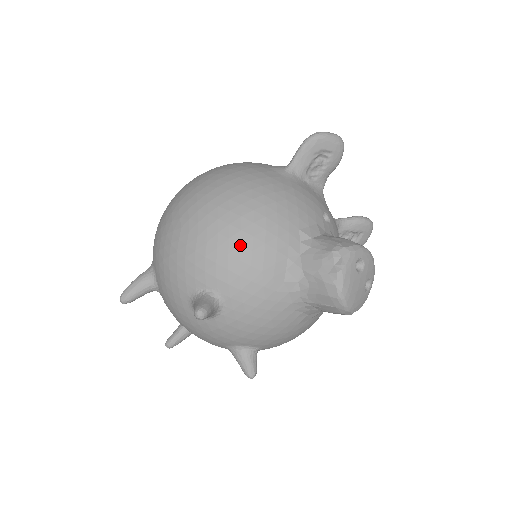
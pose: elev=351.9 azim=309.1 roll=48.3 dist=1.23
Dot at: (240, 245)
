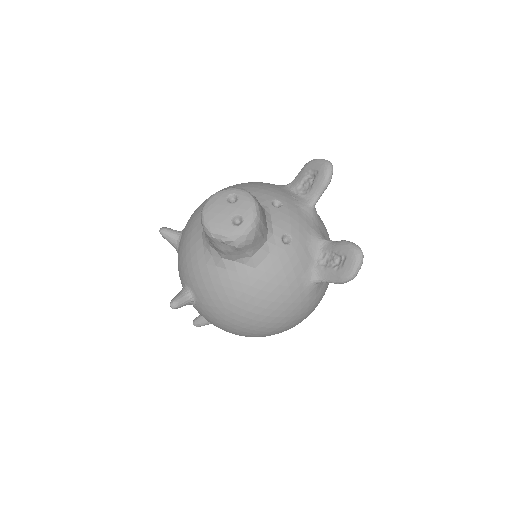
Dot at: (206, 200)
